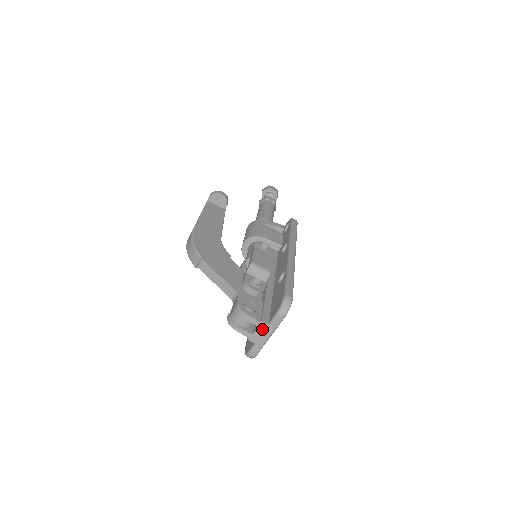
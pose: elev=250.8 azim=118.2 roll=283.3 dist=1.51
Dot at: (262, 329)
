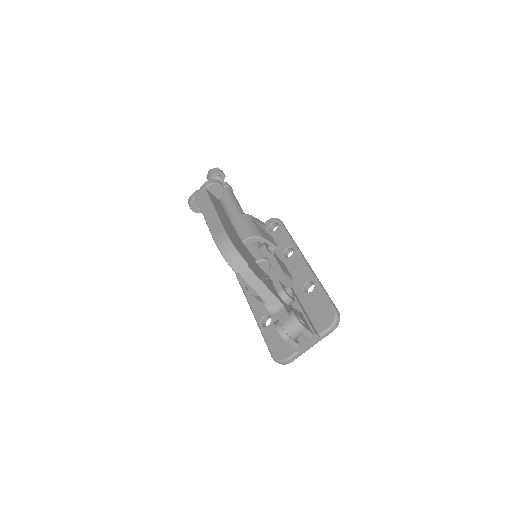
Dot at: (311, 340)
